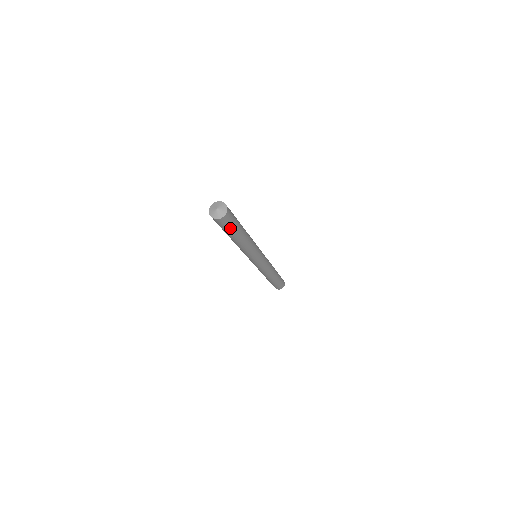
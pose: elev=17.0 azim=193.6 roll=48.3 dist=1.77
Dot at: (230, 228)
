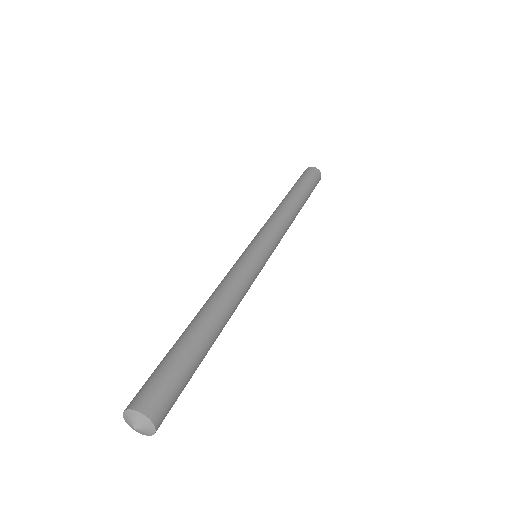
Dot at: occluded
